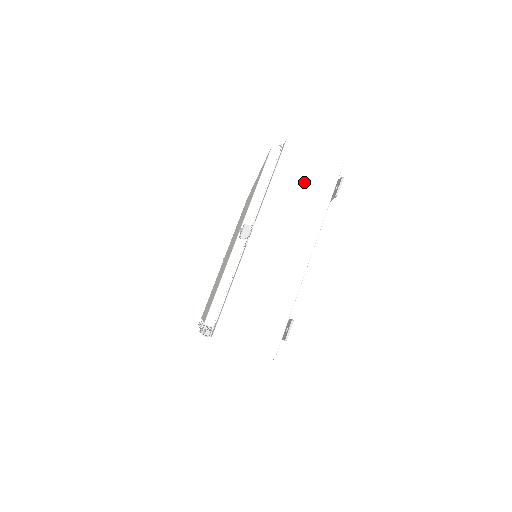
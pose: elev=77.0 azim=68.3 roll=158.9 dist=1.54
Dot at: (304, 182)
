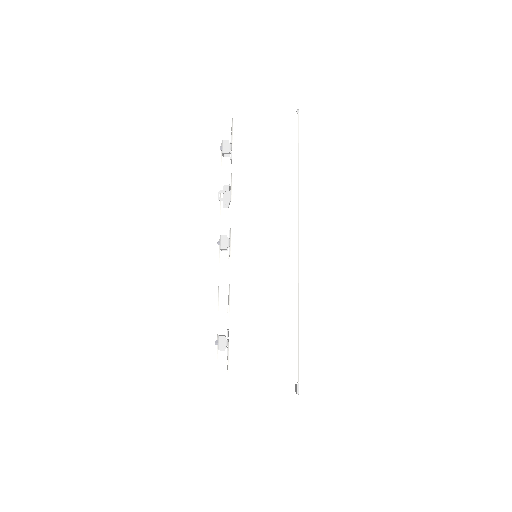
Dot at: occluded
